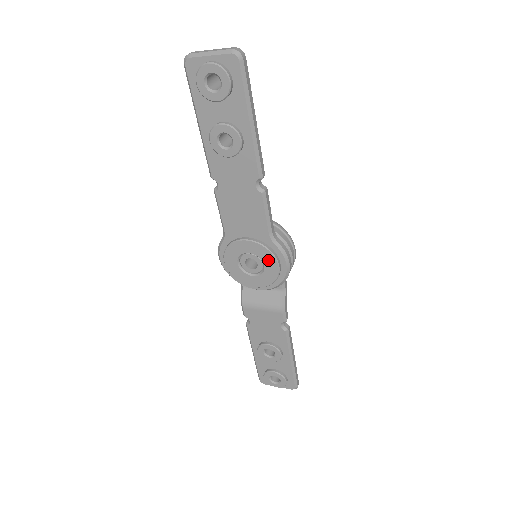
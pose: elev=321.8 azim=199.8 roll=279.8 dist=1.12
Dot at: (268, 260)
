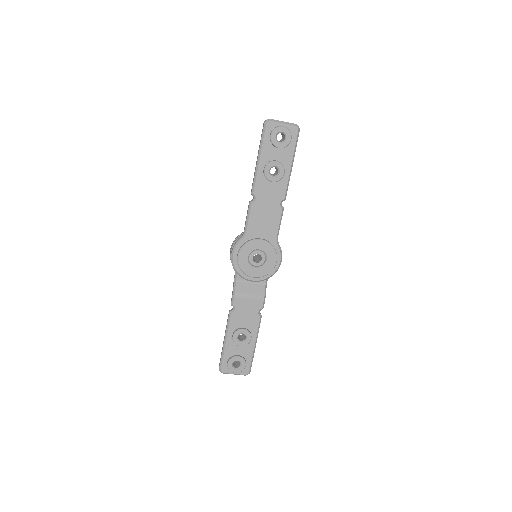
Dot at: (271, 256)
